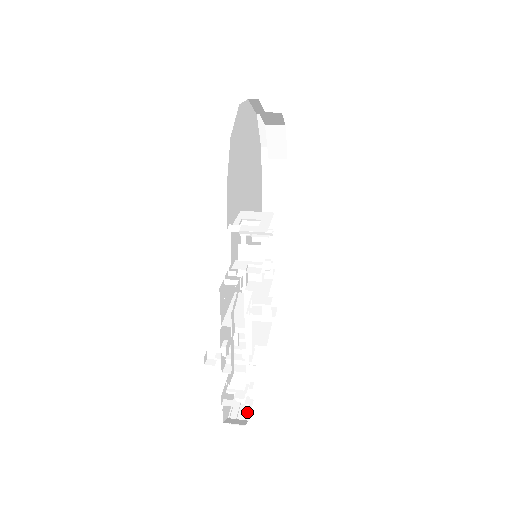
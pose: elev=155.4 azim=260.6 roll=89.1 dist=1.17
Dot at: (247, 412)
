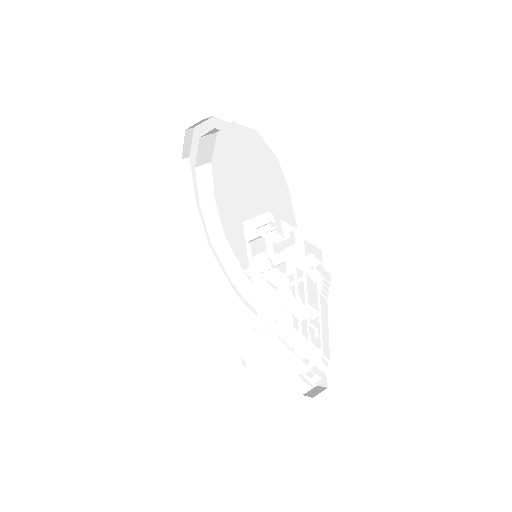
Dot at: occluded
